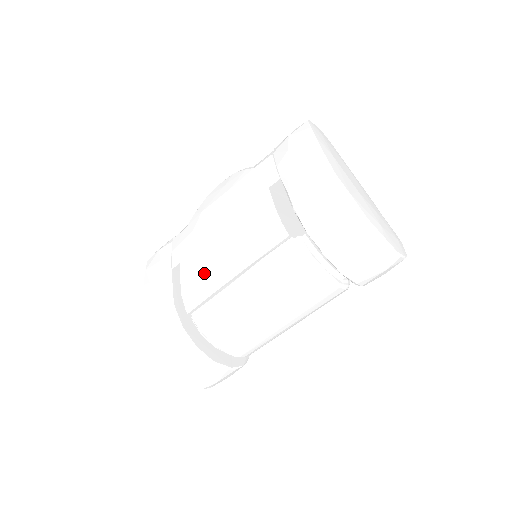
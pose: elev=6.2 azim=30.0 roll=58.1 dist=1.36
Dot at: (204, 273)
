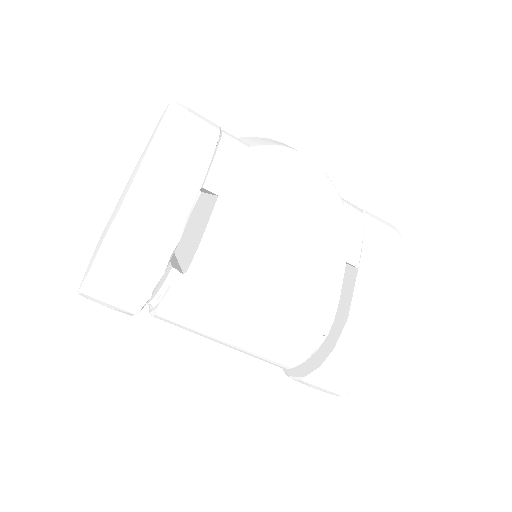
Dot at: (241, 262)
